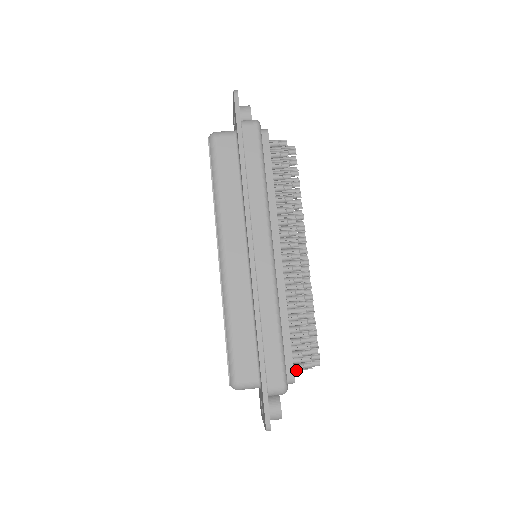
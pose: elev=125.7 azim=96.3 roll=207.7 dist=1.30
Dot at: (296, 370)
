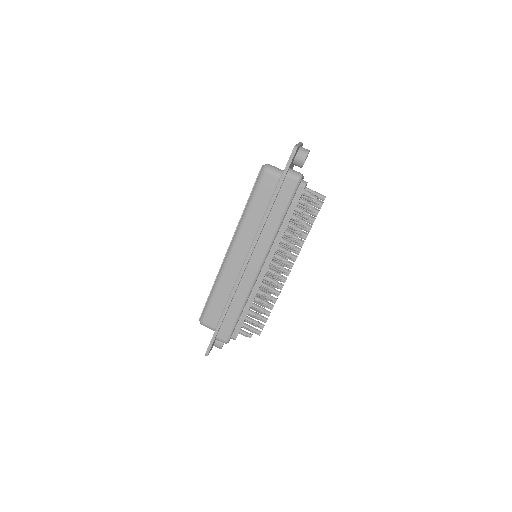
Dot at: (241, 334)
